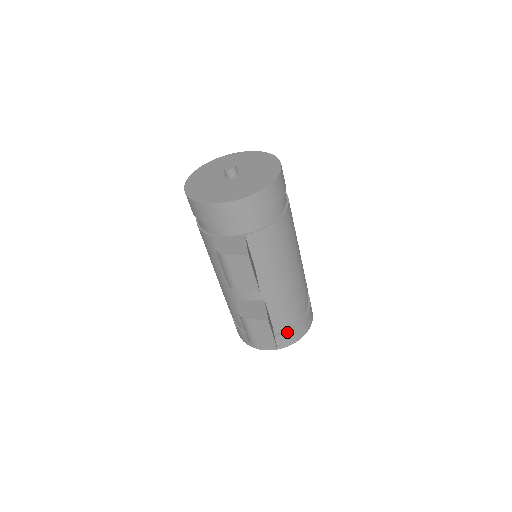
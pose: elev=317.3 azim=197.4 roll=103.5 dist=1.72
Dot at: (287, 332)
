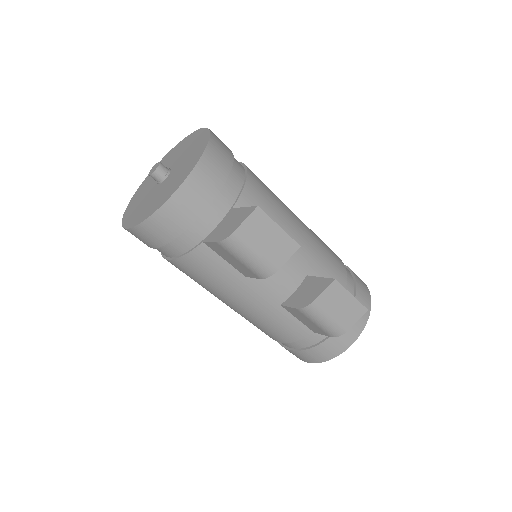
Dot at: occluded
